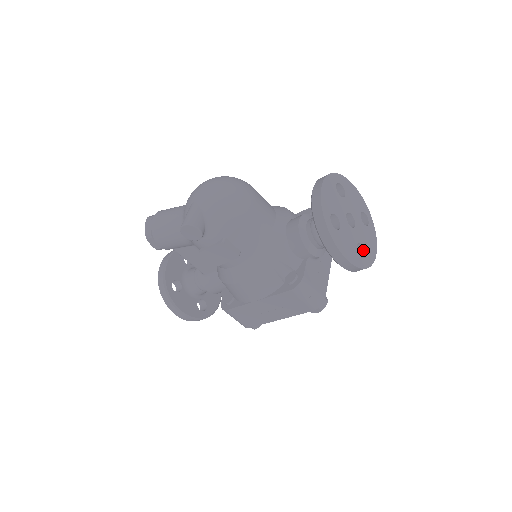
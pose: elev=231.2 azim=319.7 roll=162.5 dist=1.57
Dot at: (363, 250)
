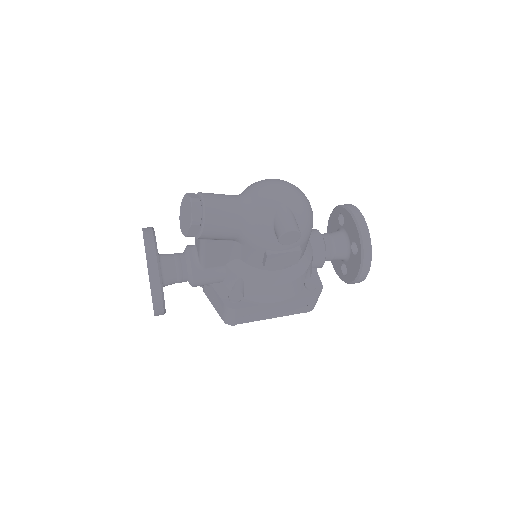
Dot at: occluded
